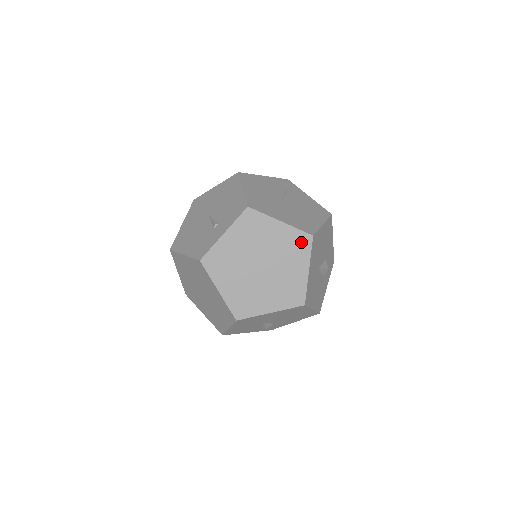
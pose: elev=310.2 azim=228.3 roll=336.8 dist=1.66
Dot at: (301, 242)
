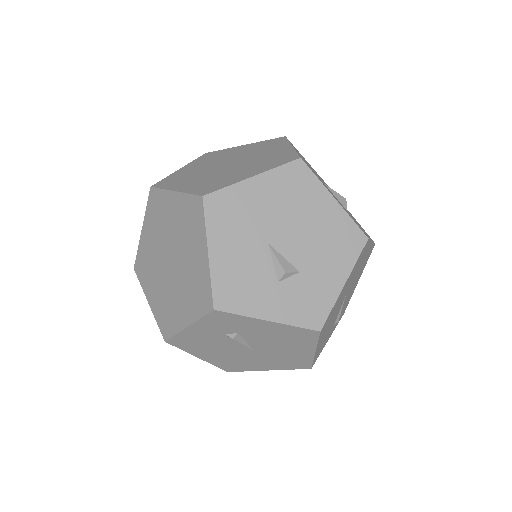
Dot at: (273, 142)
